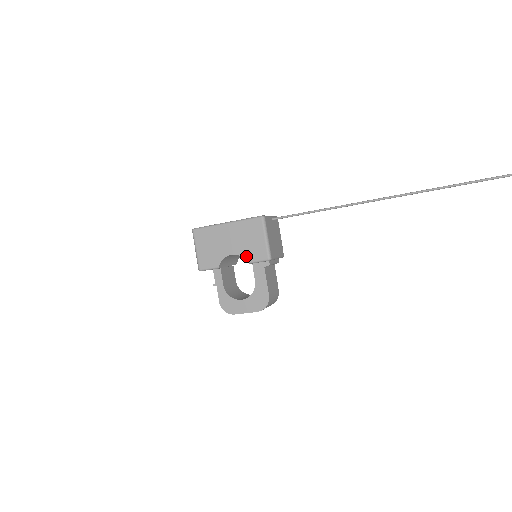
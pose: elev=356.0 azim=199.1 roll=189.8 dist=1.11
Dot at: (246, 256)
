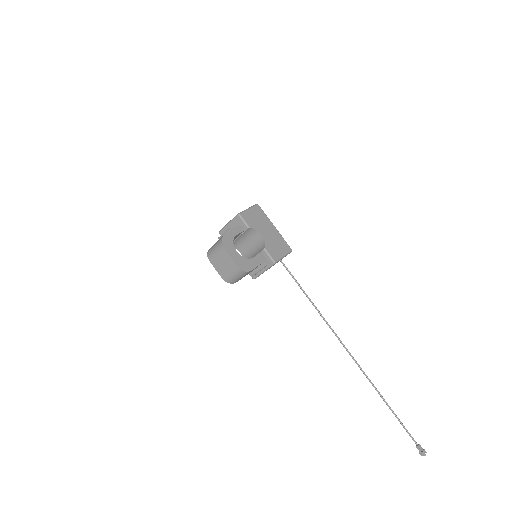
Dot at: (267, 245)
